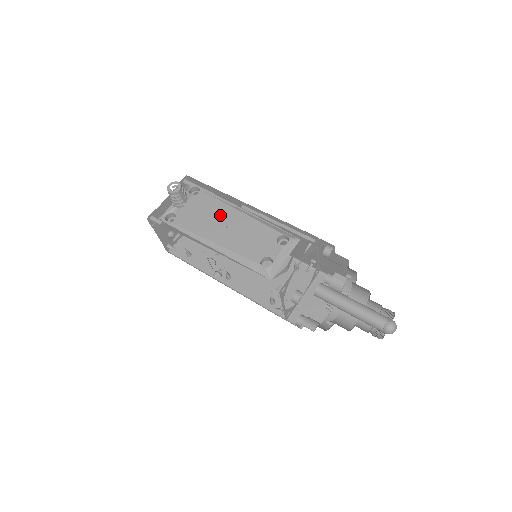
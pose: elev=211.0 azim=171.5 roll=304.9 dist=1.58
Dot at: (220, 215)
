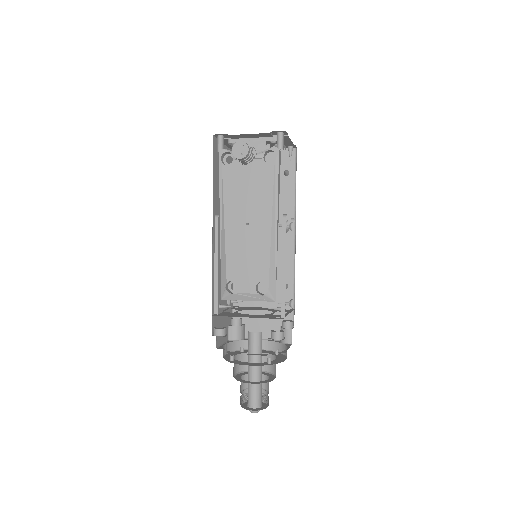
Dot at: (256, 207)
